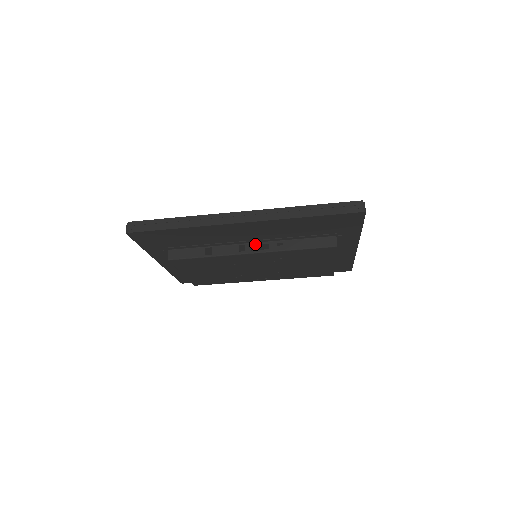
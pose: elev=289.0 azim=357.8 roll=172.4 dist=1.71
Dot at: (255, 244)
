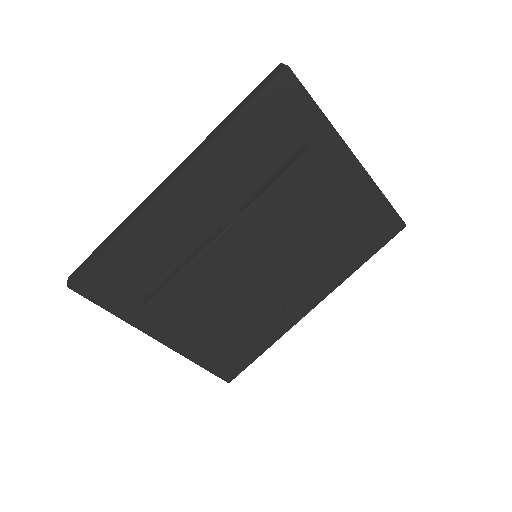
Dot at: (225, 221)
